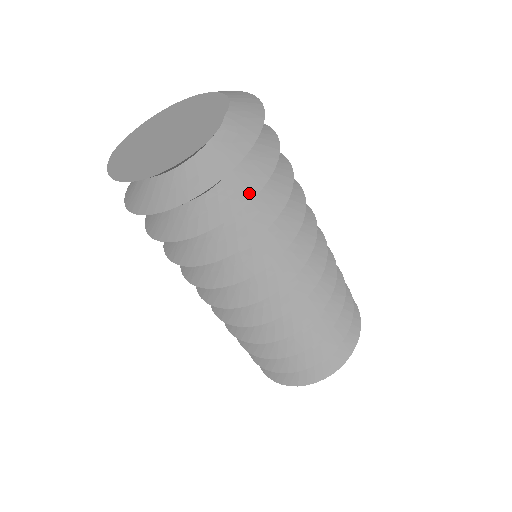
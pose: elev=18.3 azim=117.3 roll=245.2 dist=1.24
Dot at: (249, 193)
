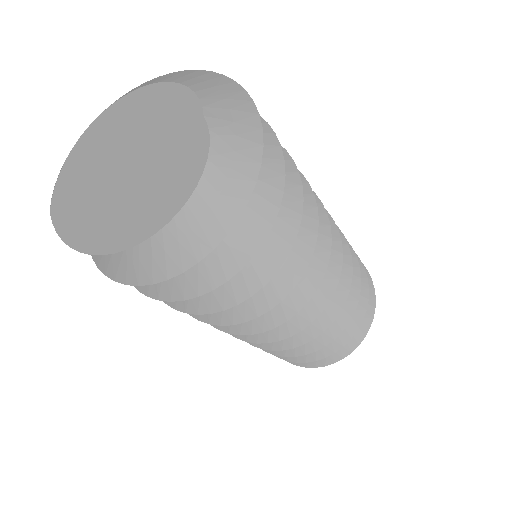
Dot at: (271, 204)
